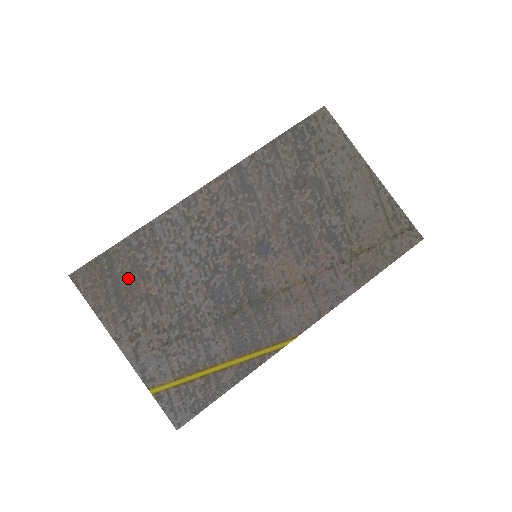
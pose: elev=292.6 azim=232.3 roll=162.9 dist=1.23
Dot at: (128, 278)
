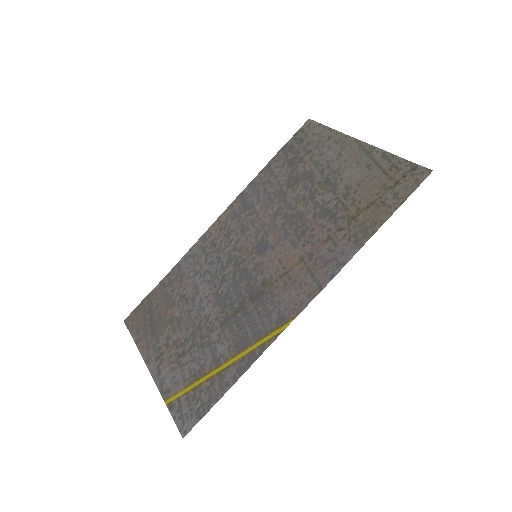
Dot at: (160, 310)
